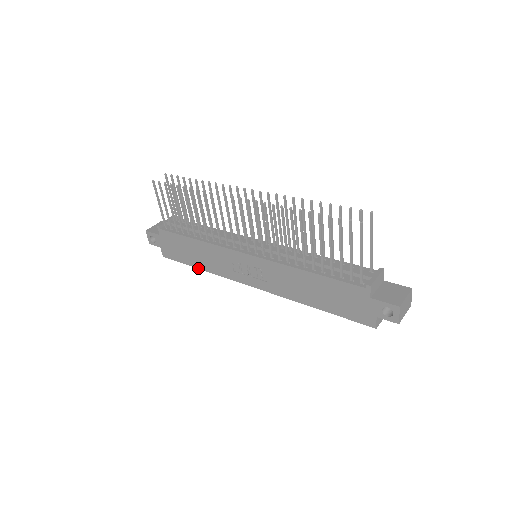
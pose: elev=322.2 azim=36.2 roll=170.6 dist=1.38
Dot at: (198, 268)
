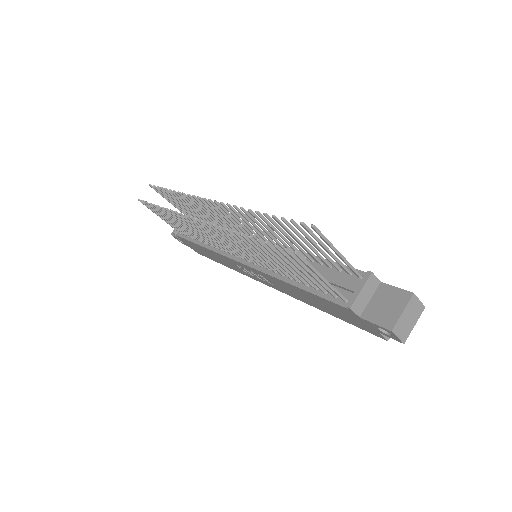
Dot at: occluded
